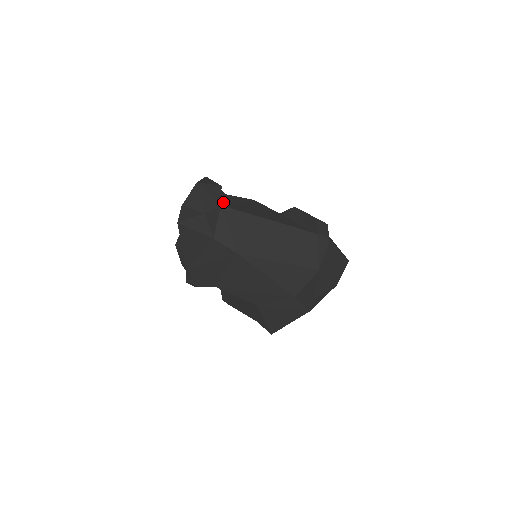
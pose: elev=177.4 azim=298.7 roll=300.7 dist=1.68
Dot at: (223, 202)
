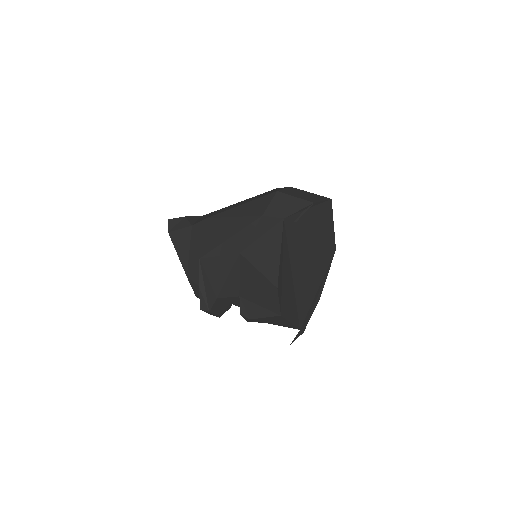
Dot at: occluded
